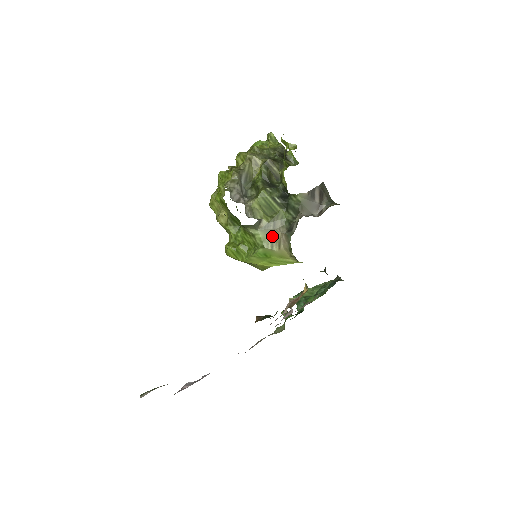
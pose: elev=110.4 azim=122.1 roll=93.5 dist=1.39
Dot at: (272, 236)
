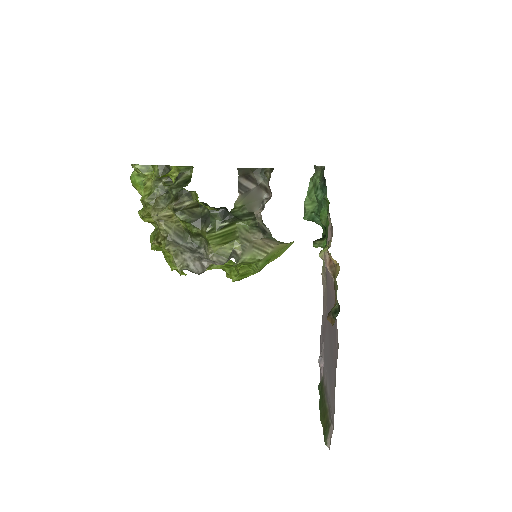
Dot at: (256, 248)
